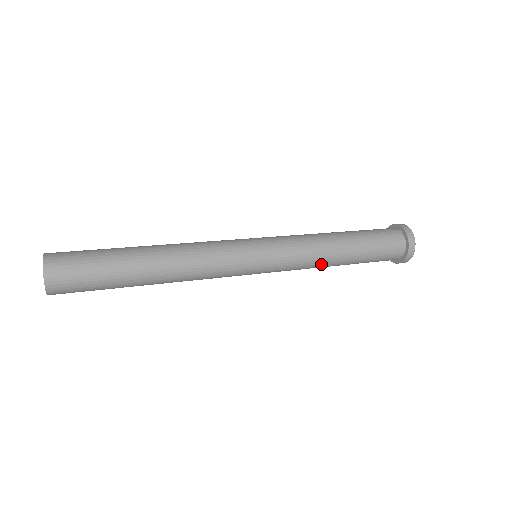
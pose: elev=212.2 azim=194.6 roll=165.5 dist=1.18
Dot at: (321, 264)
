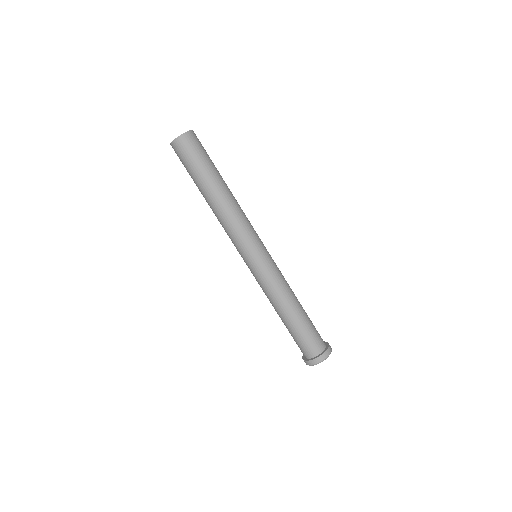
Dot at: (282, 297)
